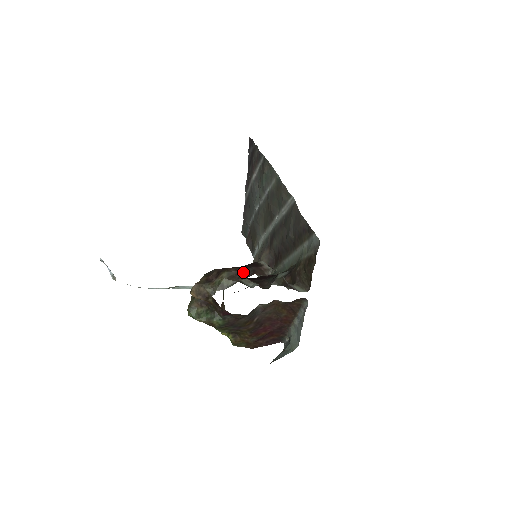
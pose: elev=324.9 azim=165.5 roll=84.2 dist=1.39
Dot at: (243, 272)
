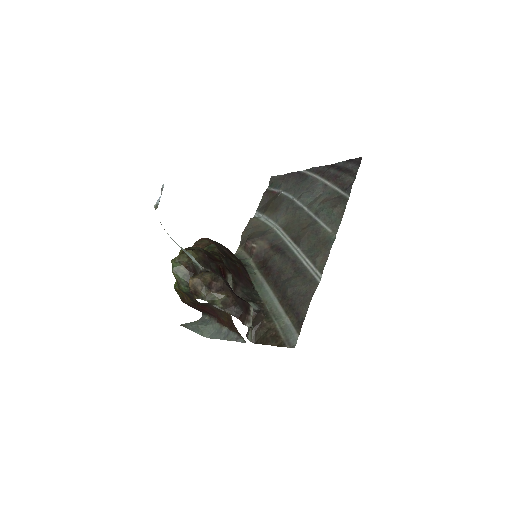
Dot at: (235, 308)
